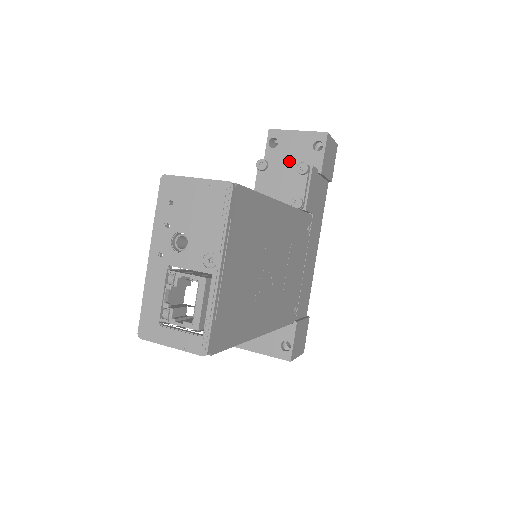
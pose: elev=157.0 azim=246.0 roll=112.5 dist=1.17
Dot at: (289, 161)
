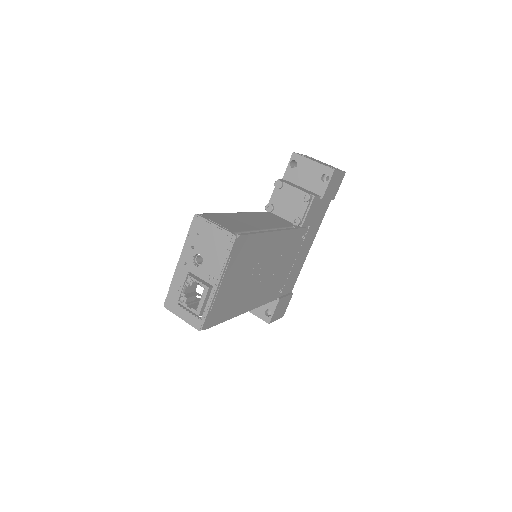
Dot at: (302, 182)
